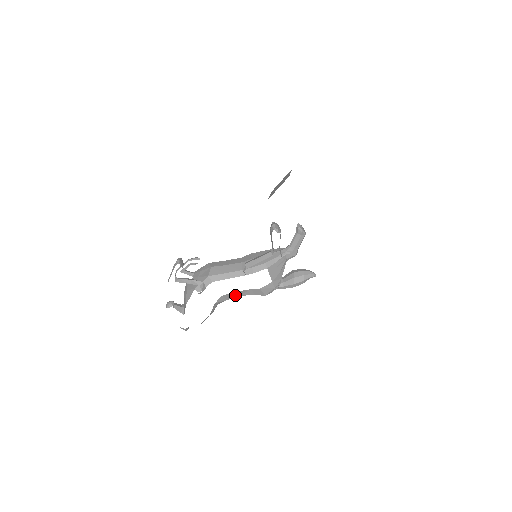
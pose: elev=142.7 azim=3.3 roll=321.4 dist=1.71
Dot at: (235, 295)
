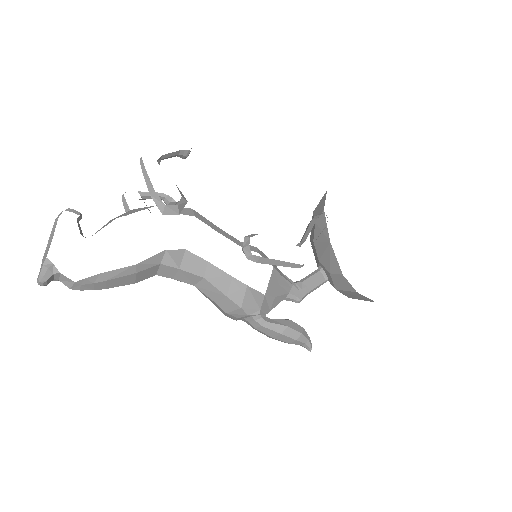
Dot at: (200, 270)
